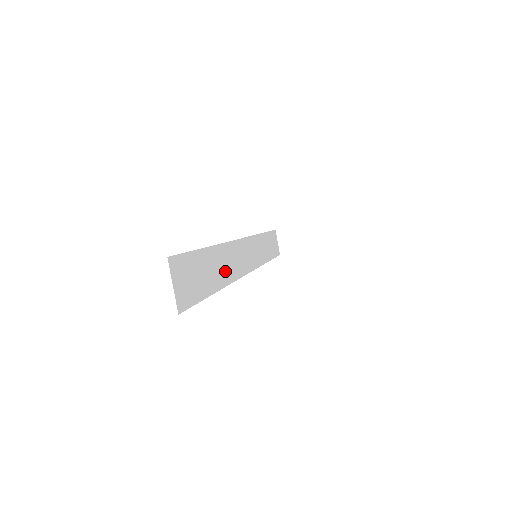
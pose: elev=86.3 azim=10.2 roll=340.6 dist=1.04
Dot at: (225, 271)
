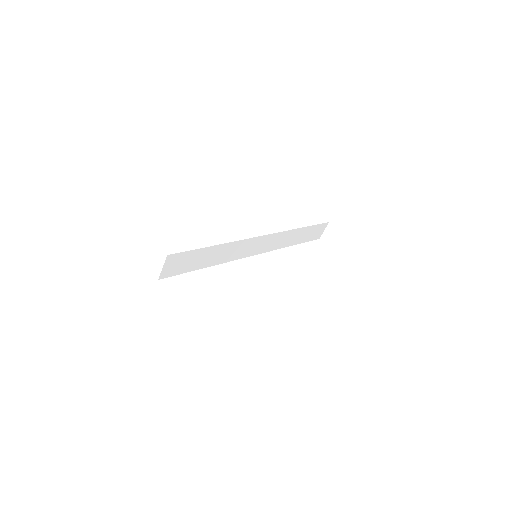
Dot at: (225, 256)
